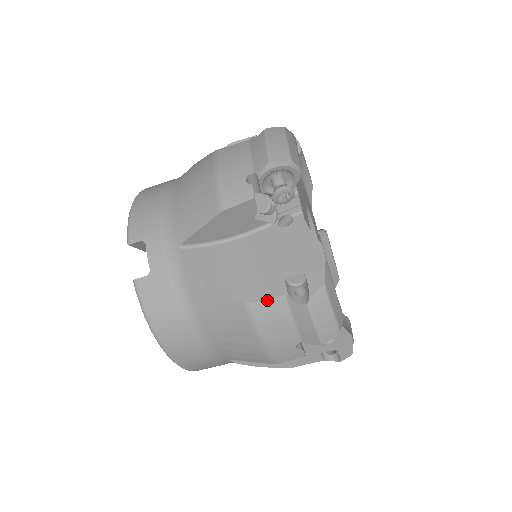
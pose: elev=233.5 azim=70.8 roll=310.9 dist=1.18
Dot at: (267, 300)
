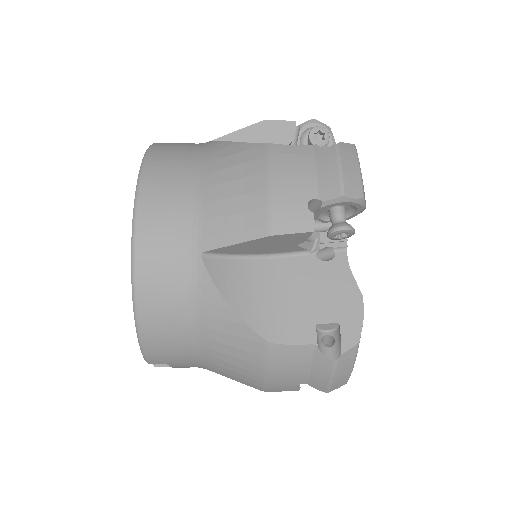
Dot at: occluded
